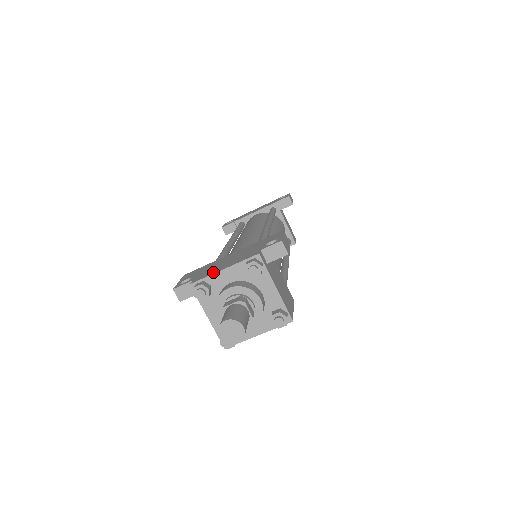
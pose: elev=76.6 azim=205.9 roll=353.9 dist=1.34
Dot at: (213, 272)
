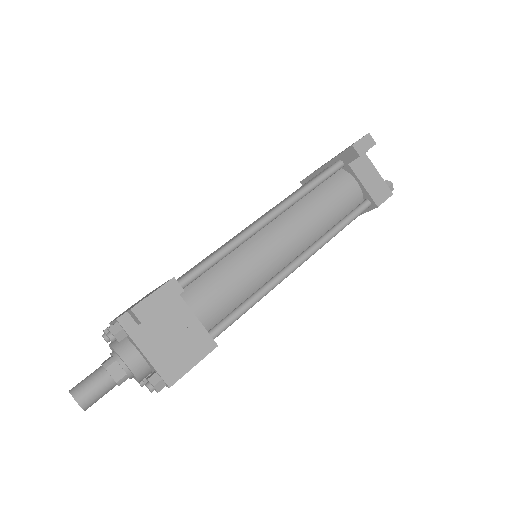
Dot at: occluded
